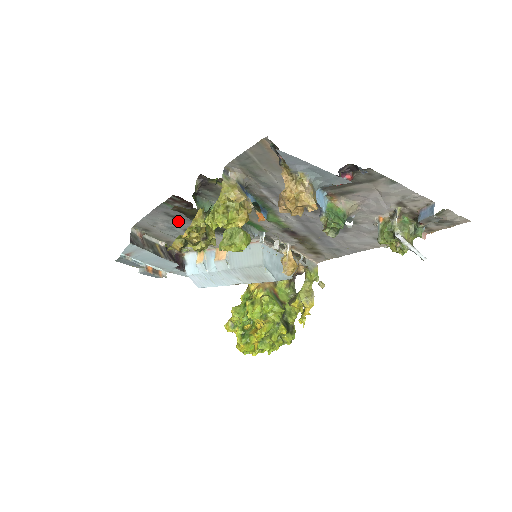
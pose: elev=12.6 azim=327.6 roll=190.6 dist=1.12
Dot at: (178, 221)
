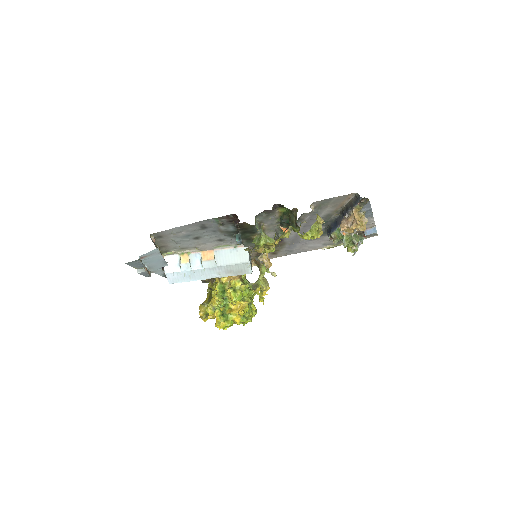
Dot at: (202, 231)
